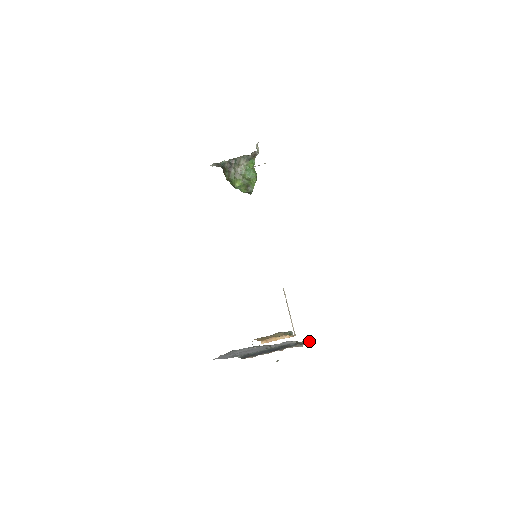
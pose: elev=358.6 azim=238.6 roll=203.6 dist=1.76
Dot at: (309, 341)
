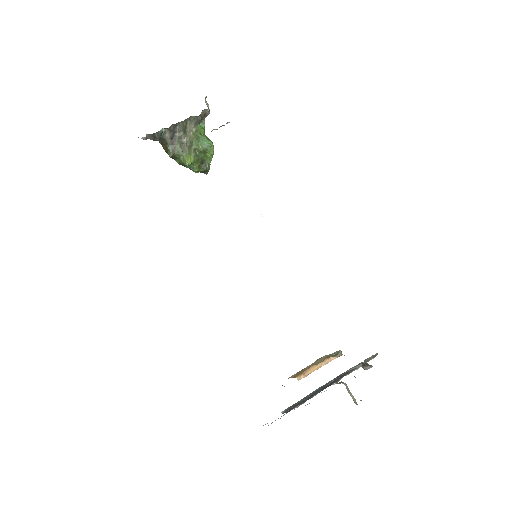
Dot at: (373, 357)
